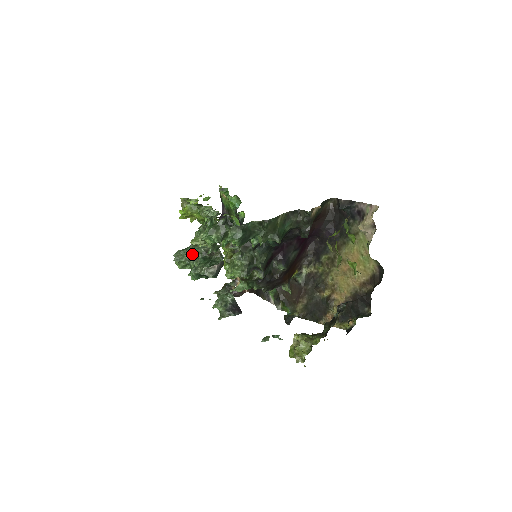
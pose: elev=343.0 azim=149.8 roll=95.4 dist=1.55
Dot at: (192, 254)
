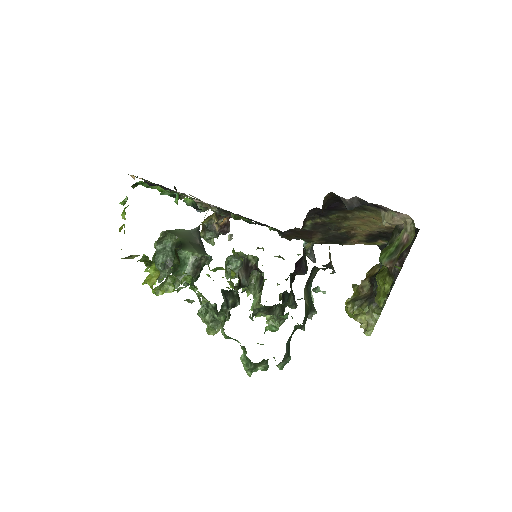
Dot at: occluded
